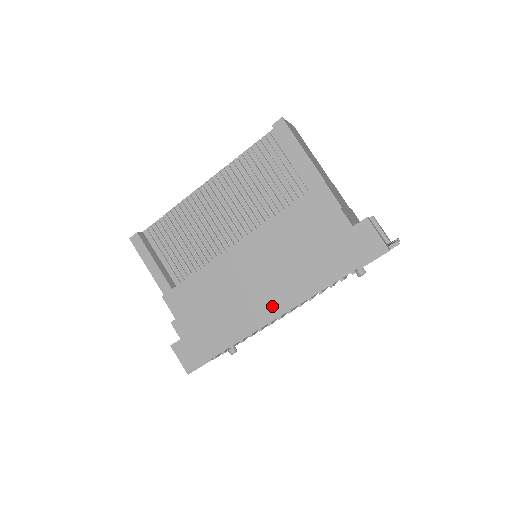
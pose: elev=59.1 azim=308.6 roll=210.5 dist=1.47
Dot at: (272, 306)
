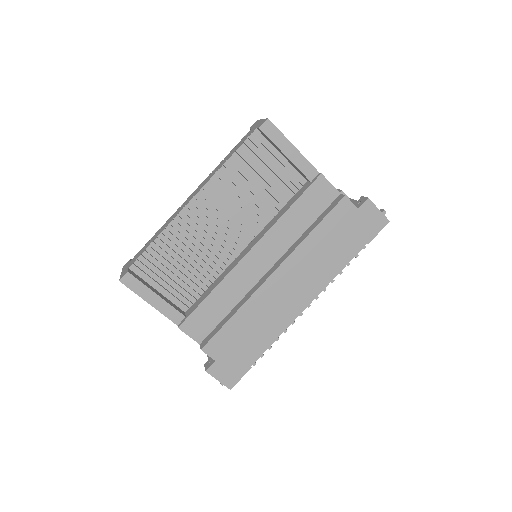
Dot at: (300, 298)
